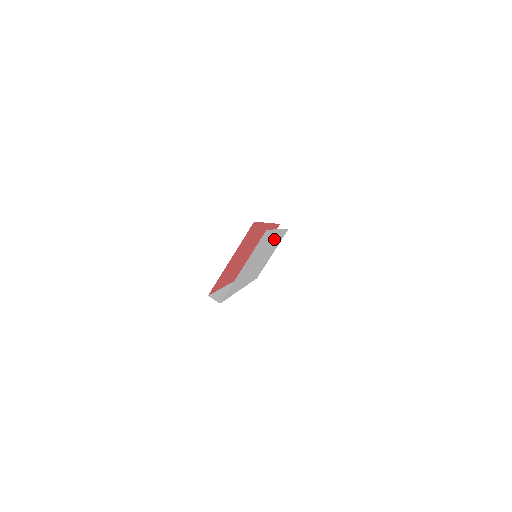
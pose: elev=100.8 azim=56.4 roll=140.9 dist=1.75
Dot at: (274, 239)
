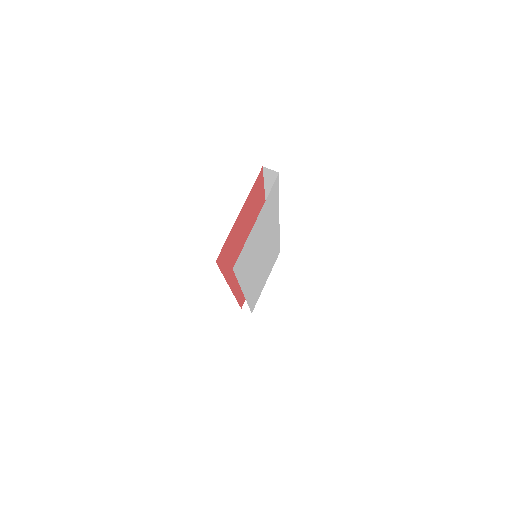
Dot at: (273, 238)
